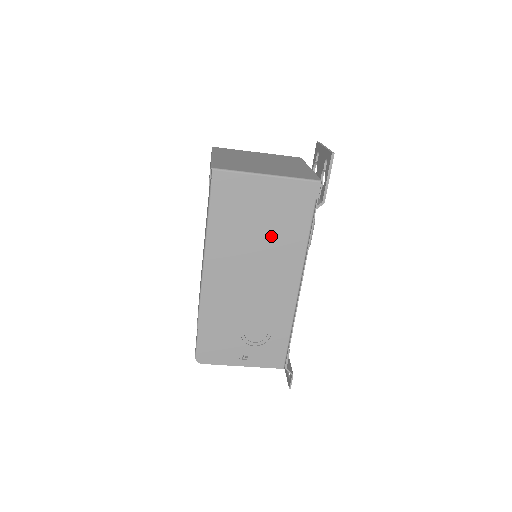
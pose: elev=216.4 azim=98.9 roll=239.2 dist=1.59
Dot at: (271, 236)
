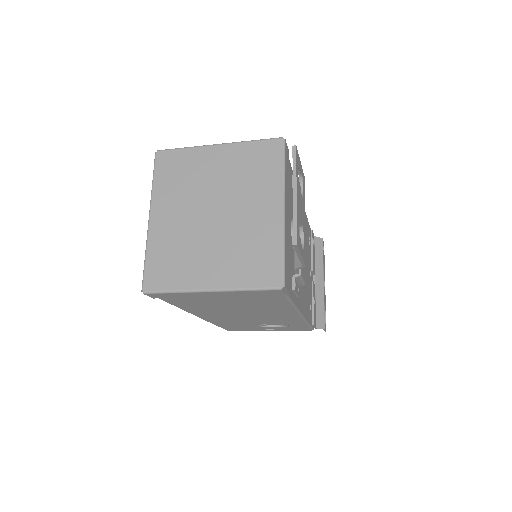
Dot at: (247, 305)
